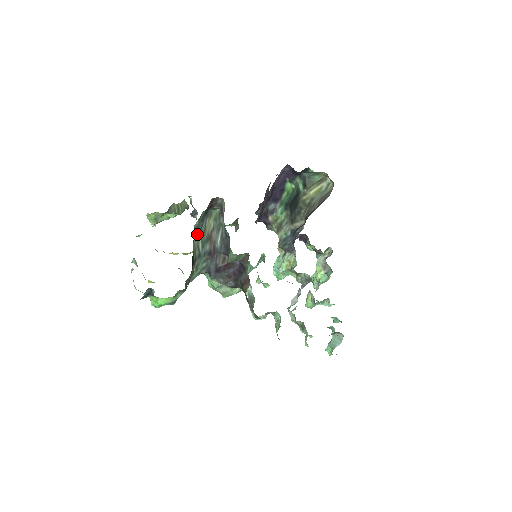
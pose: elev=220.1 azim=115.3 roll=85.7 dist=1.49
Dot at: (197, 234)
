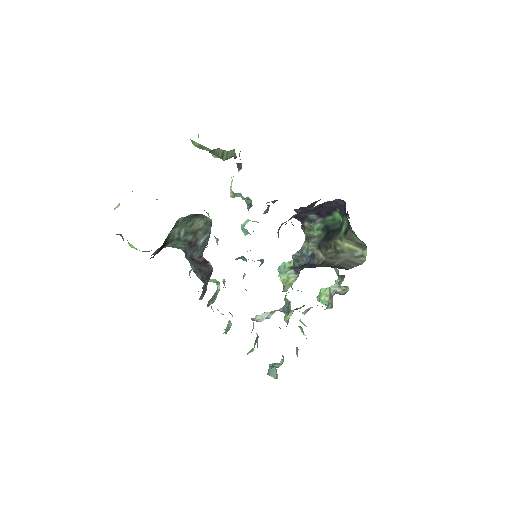
Dot at: (181, 224)
